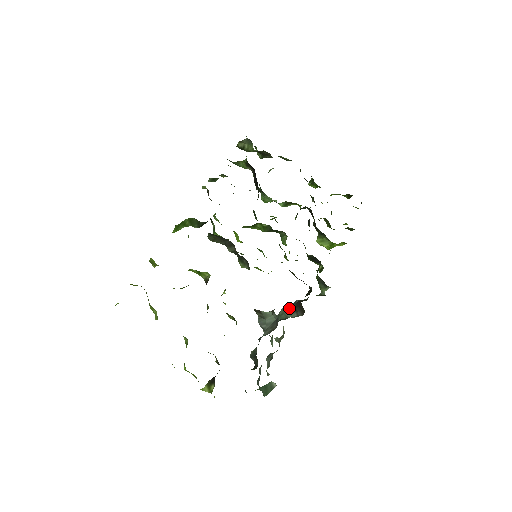
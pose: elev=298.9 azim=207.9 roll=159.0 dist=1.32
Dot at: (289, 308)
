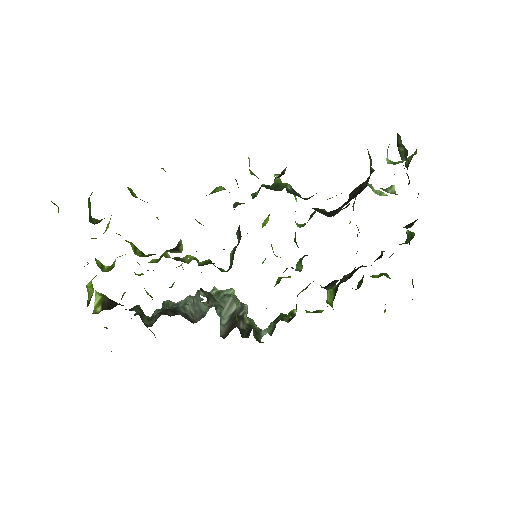
Dot at: (234, 305)
